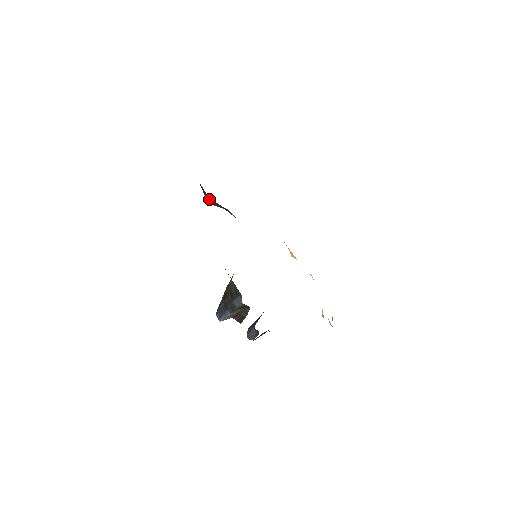
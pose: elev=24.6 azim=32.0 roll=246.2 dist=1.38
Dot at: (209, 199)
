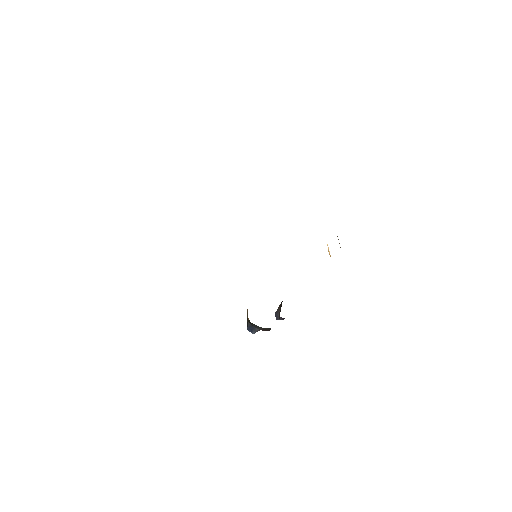
Dot at: occluded
